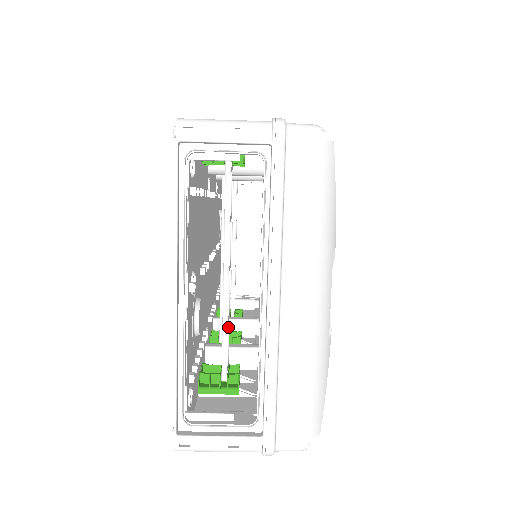
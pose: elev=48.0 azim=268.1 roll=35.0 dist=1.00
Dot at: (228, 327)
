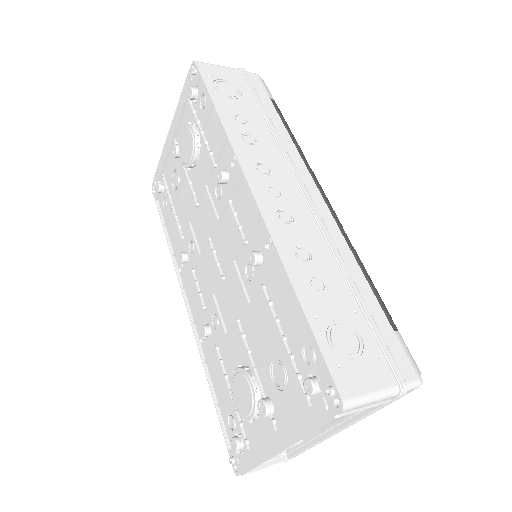
Dot at: occluded
